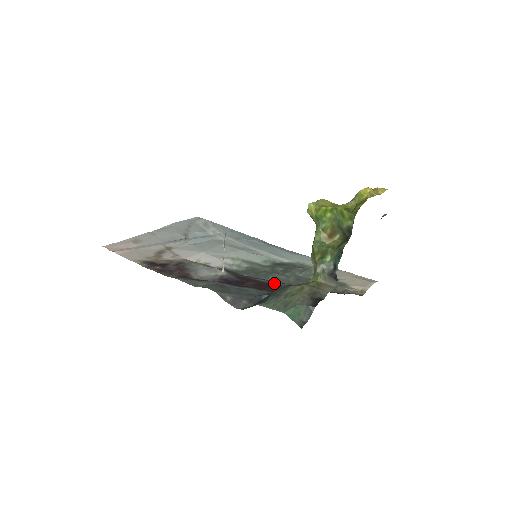
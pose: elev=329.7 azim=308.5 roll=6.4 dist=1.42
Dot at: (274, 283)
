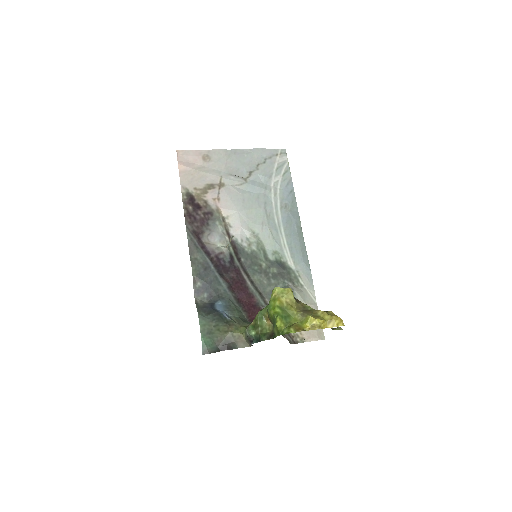
Dot at: (249, 286)
